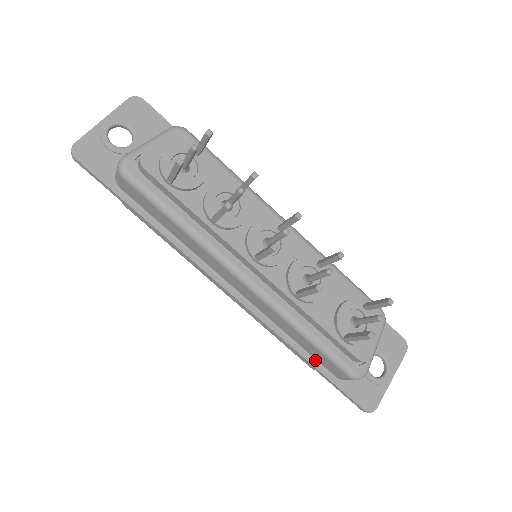
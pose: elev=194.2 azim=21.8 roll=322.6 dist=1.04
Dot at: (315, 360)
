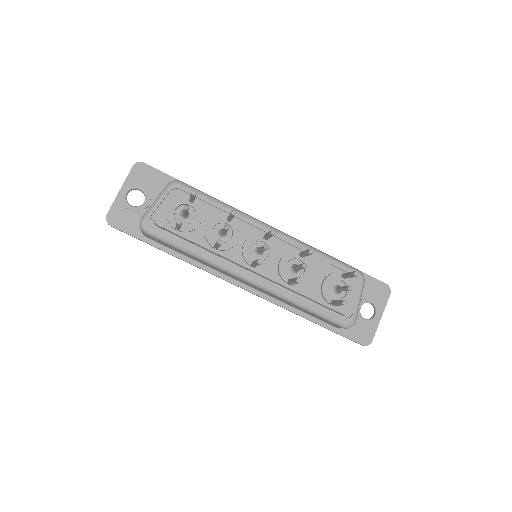
Dot at: (317, 319)
